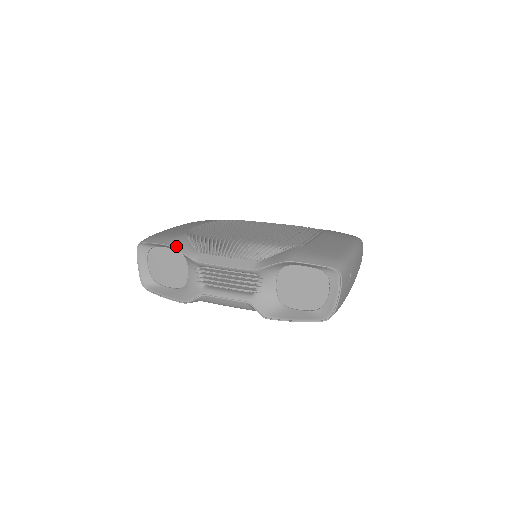
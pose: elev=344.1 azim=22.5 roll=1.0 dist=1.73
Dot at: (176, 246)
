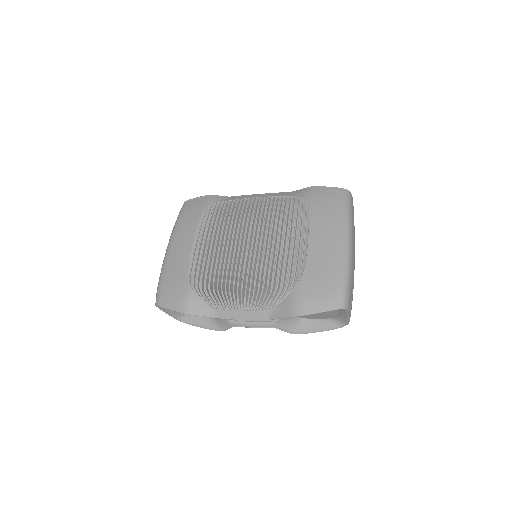
Dot at: (192, 311)
